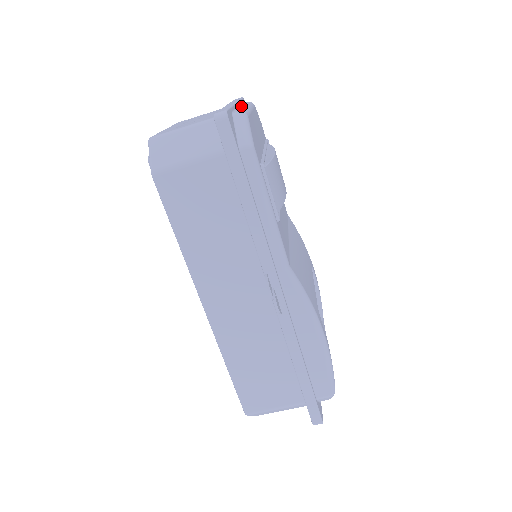
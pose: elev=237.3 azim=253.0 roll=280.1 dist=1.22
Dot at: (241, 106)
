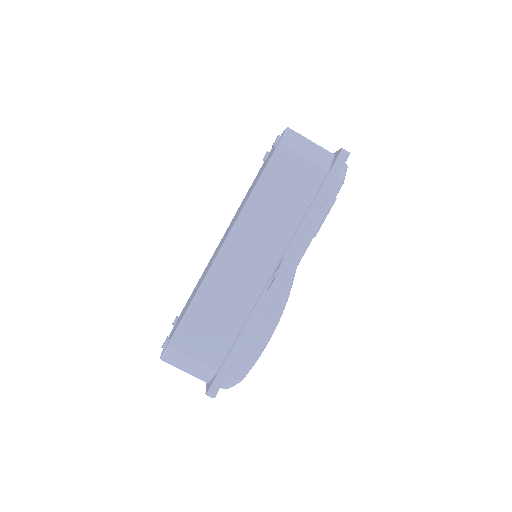
Dot at: occluded
